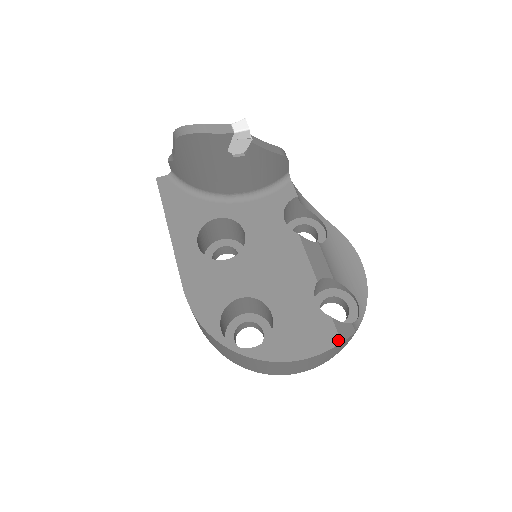
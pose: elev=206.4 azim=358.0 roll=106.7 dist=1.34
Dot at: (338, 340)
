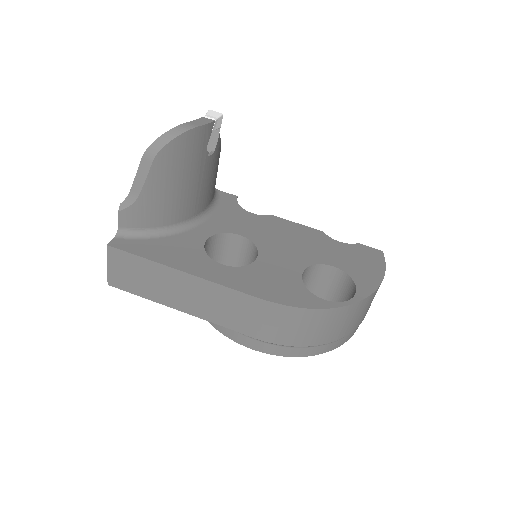
Dot at: (380, 251)
